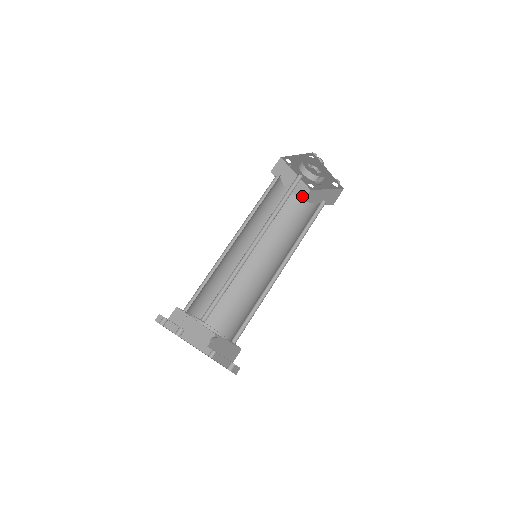
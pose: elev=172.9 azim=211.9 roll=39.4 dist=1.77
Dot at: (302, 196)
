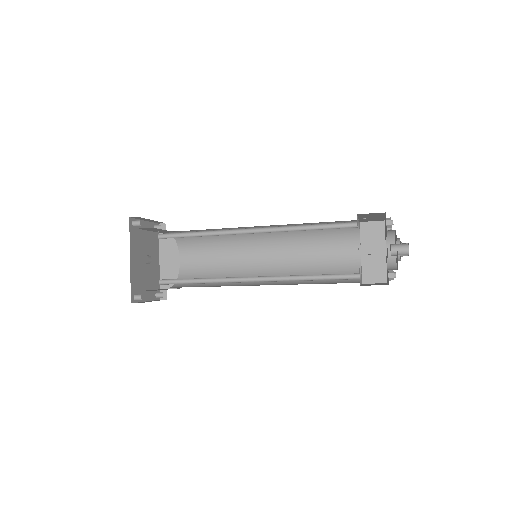
Dot at: (372, 278)
